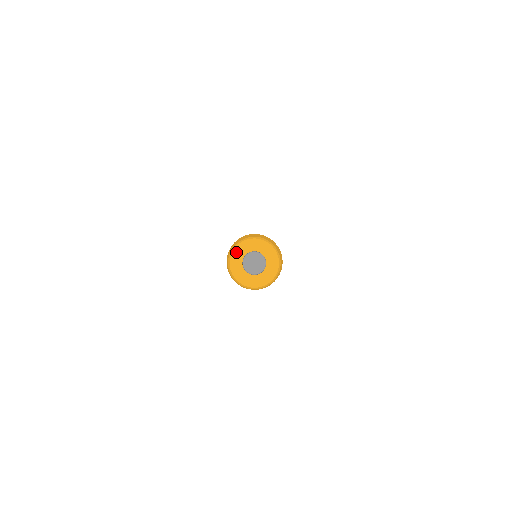
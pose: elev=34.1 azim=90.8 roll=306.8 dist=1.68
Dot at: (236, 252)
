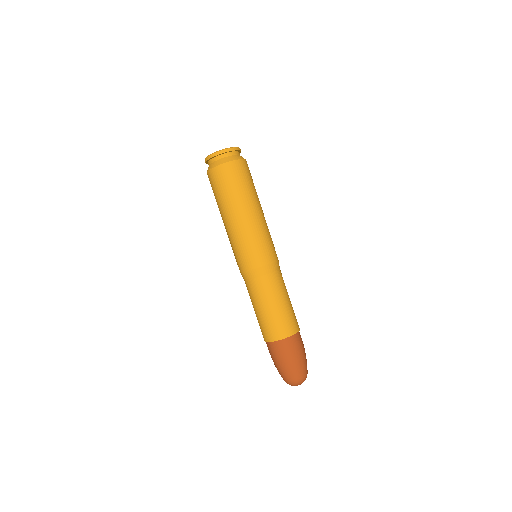
Dot at: occluded
